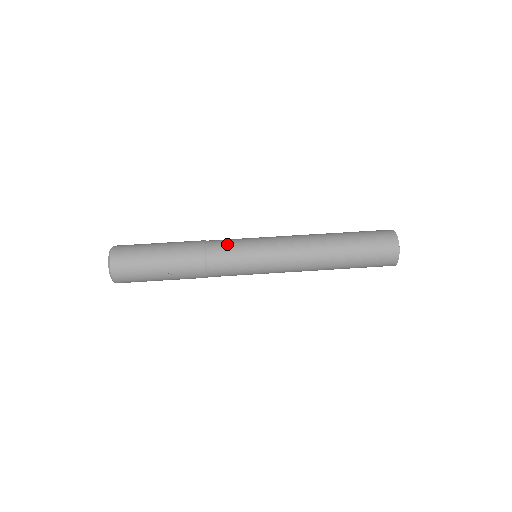
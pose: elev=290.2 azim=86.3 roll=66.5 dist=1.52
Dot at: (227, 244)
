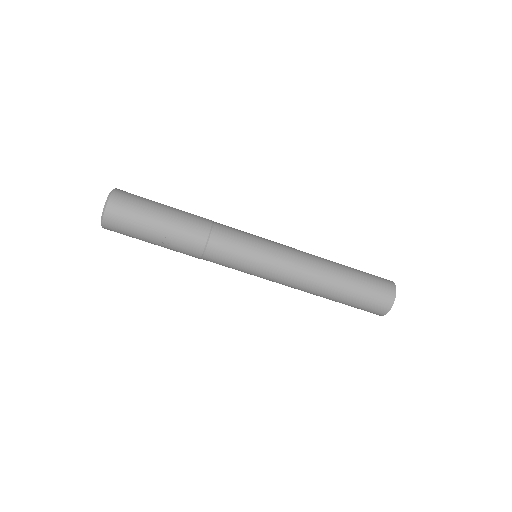
Dot at: (235, 231)
